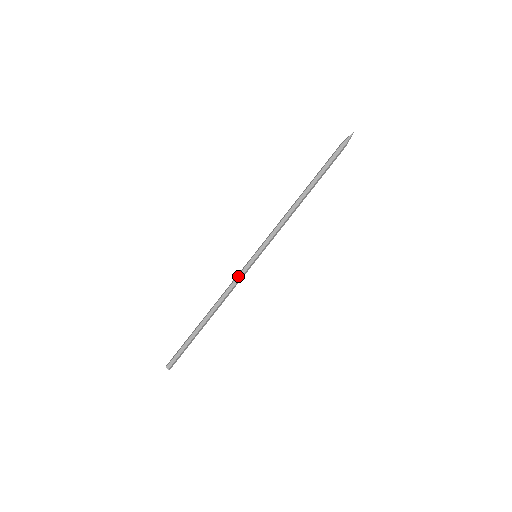
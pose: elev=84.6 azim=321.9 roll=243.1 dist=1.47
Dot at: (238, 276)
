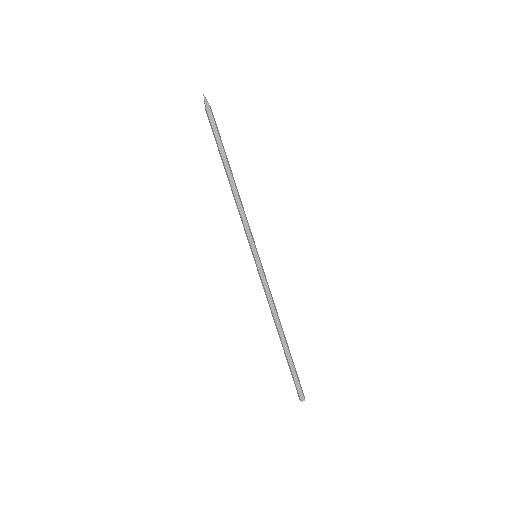
Dot at: (263, 284)
